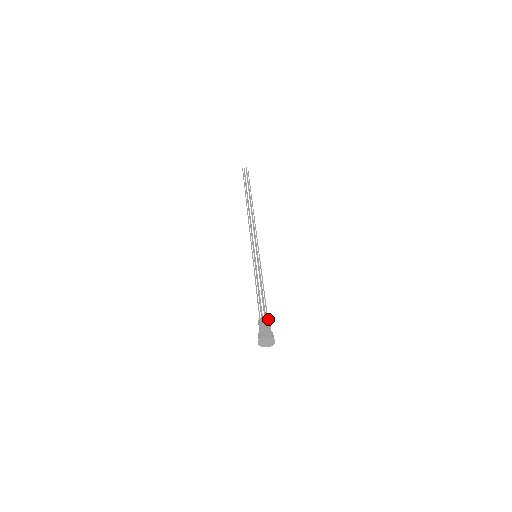
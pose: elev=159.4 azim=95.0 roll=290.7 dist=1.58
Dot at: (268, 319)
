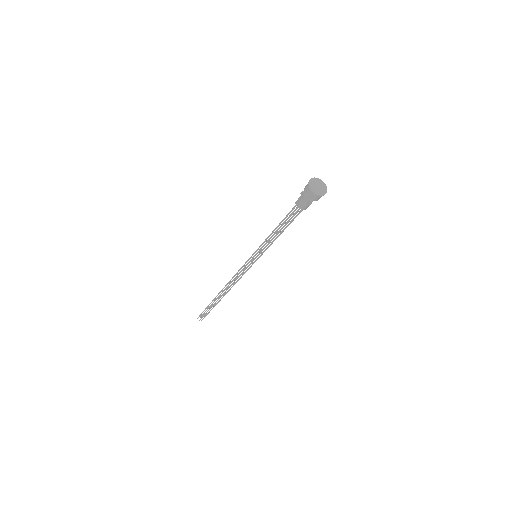
Dot at: occluded
